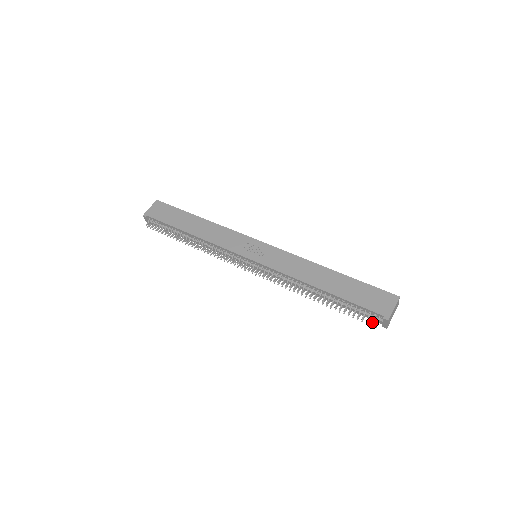
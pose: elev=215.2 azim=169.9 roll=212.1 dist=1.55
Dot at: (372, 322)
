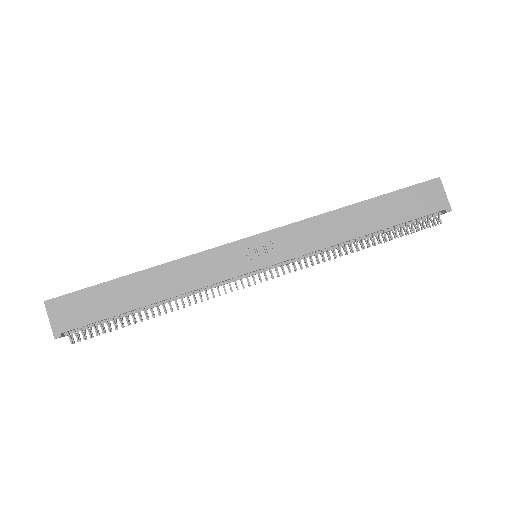
Dot at: (435, 223)
